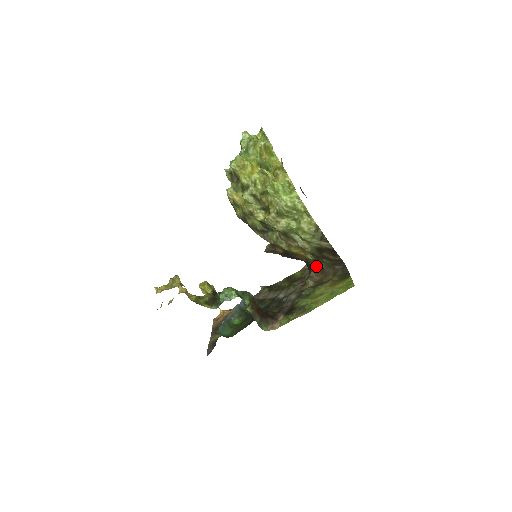
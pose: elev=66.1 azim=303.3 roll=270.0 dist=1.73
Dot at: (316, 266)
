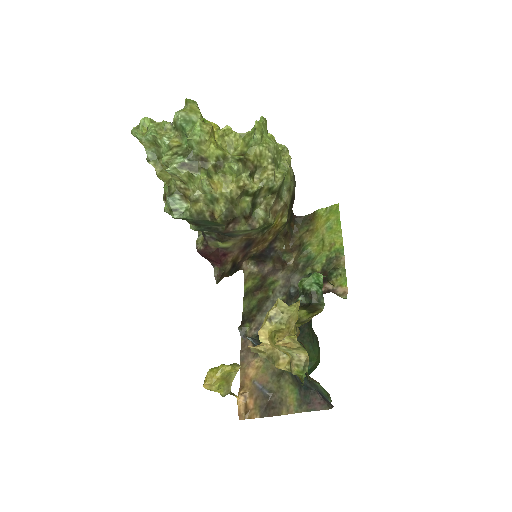
Dot at: (284, 234)
